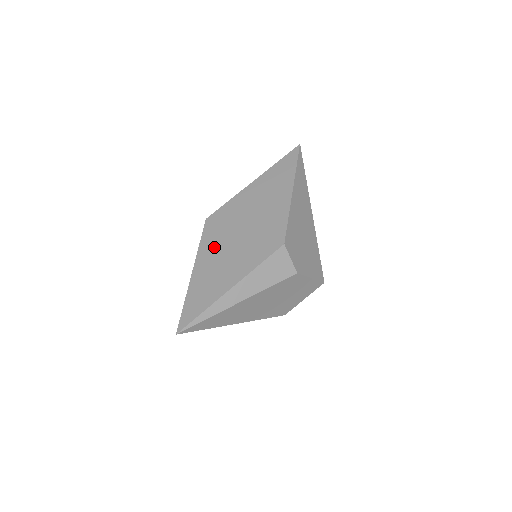
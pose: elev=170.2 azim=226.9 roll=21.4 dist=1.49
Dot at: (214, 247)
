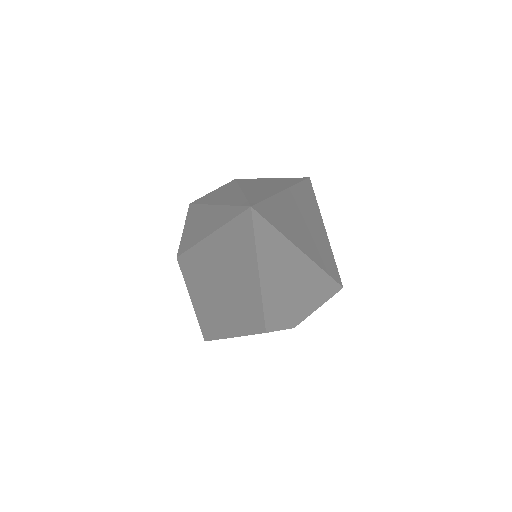
Dot at: (200, 294)
